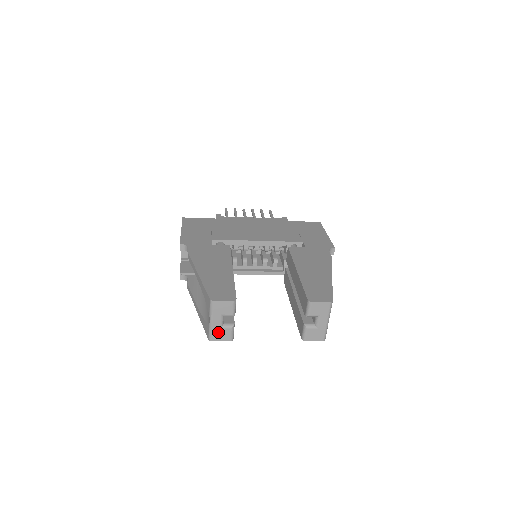
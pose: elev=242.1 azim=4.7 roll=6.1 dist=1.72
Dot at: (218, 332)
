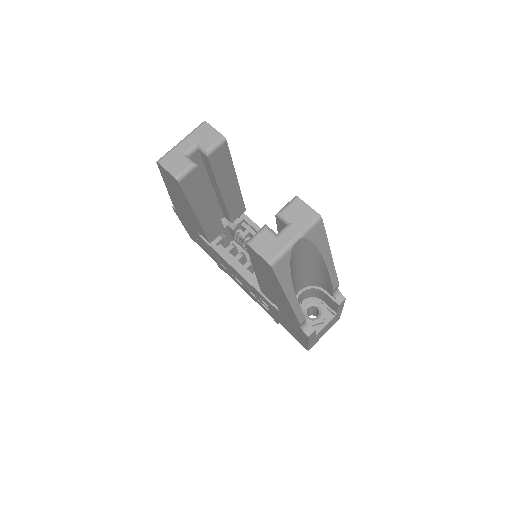
Dot at: (175, 158)
